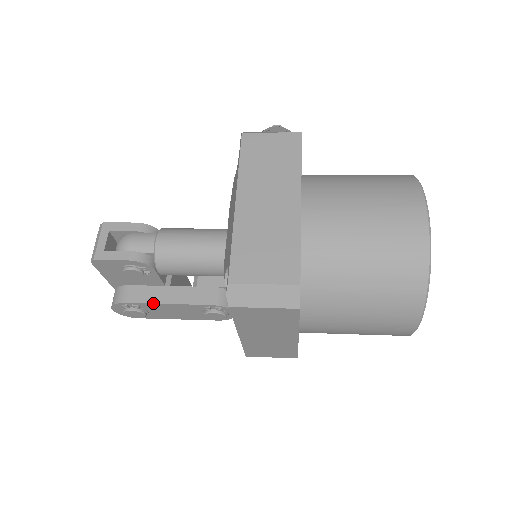
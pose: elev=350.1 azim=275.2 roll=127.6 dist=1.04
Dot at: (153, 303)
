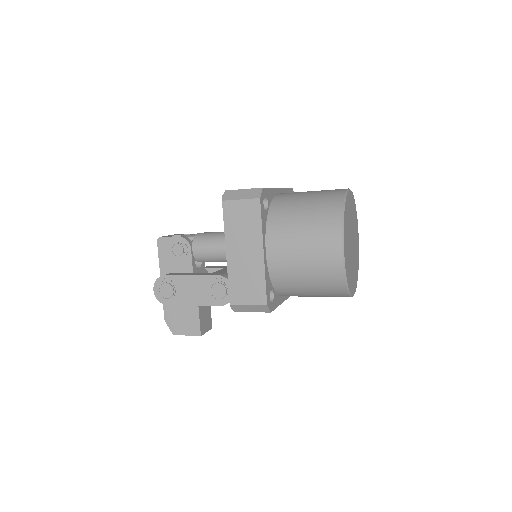
Dot at: (181, 275)
